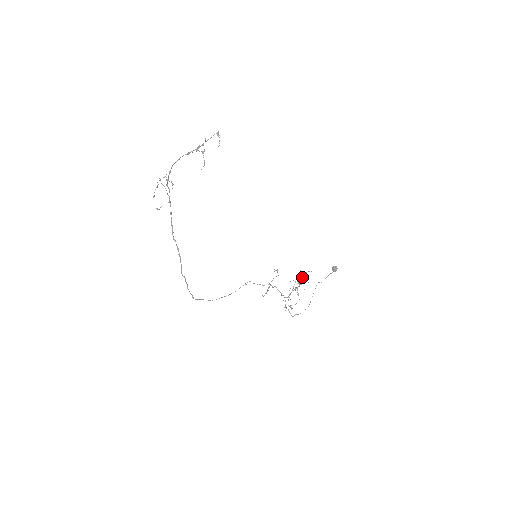
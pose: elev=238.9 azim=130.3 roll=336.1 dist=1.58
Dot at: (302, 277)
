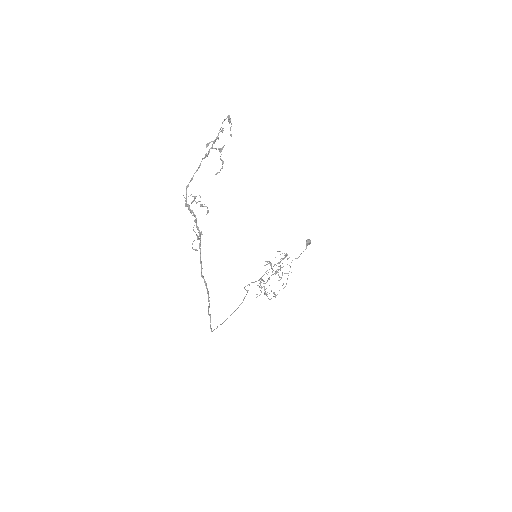
Dot at: (282, 259)
